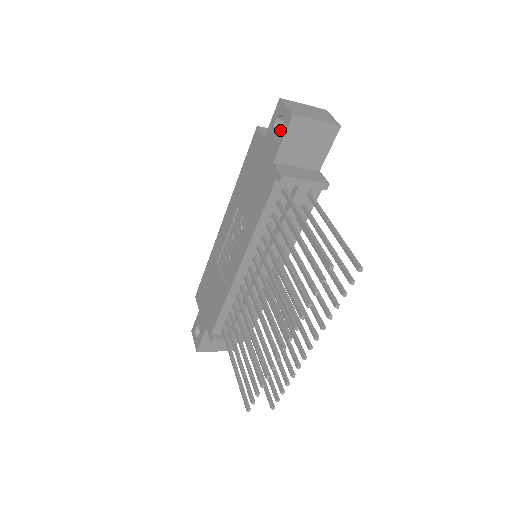
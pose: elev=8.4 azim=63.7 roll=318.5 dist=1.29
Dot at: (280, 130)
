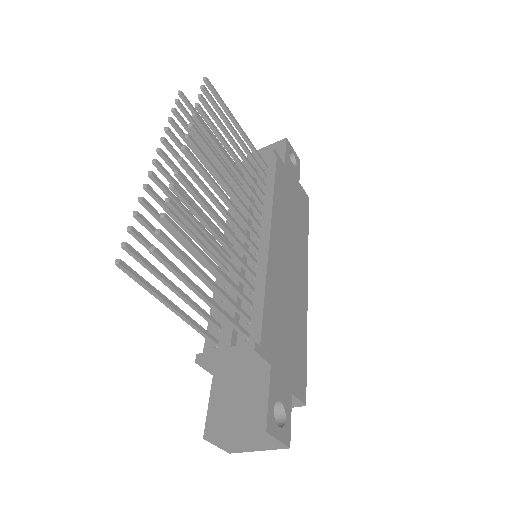
Dot at: occluded
